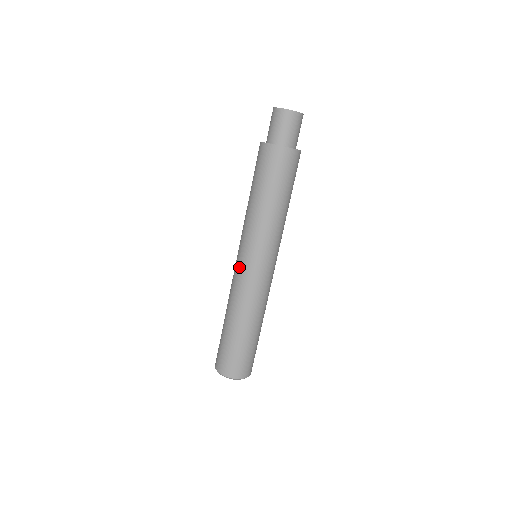
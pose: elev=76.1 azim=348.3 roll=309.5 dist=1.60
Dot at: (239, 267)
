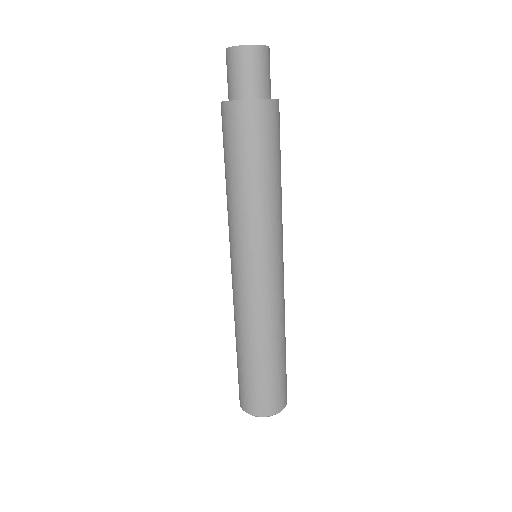
Dot at: (244, 278)
